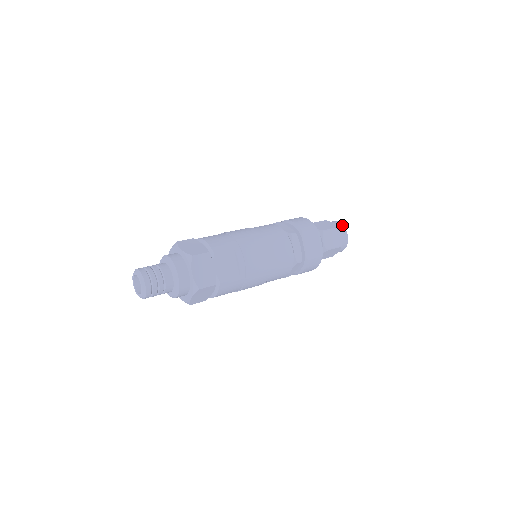
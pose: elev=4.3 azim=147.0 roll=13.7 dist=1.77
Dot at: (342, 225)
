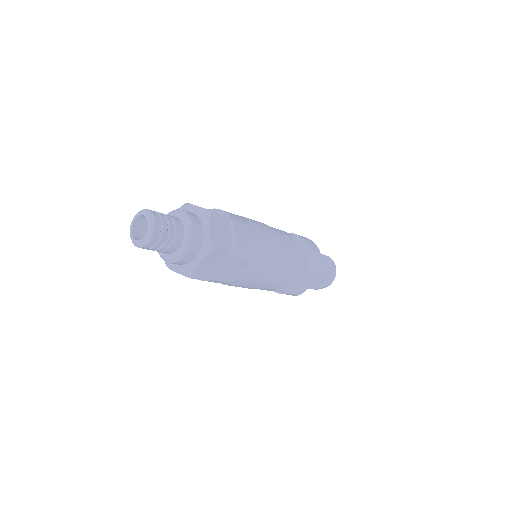
Dot at: occluded
